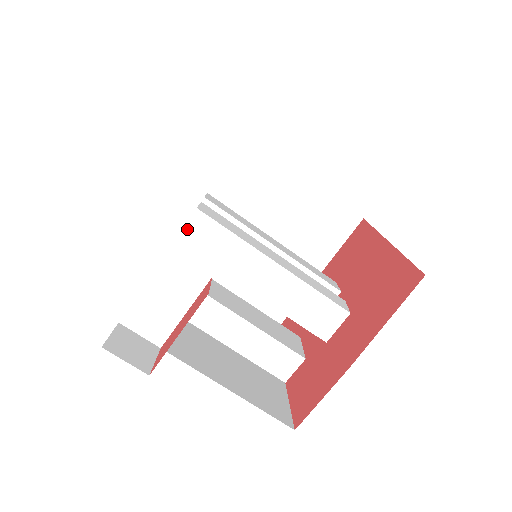
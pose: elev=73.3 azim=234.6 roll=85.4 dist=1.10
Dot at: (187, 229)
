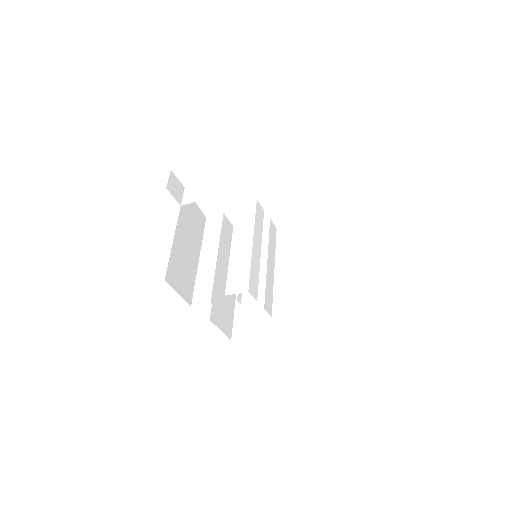
Dot at: (245, 204)
